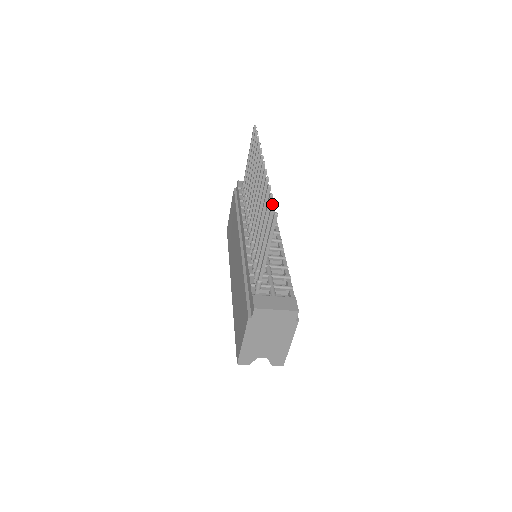
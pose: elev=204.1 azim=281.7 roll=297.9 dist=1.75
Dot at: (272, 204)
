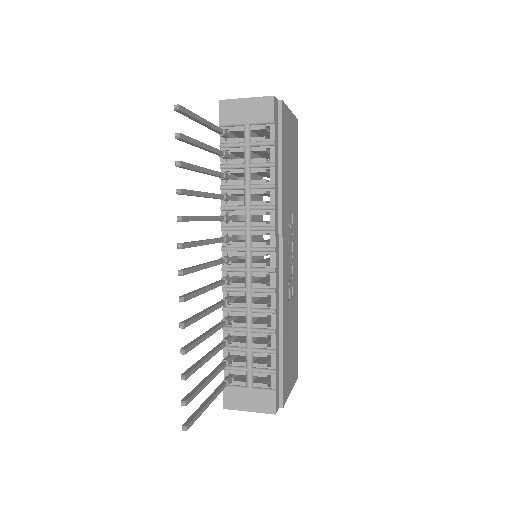
Dot at: occluded
